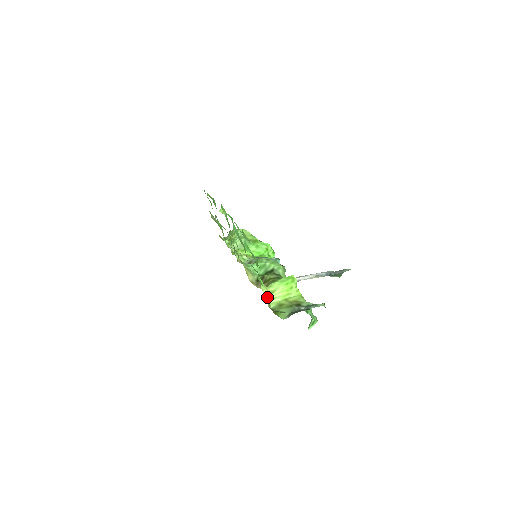
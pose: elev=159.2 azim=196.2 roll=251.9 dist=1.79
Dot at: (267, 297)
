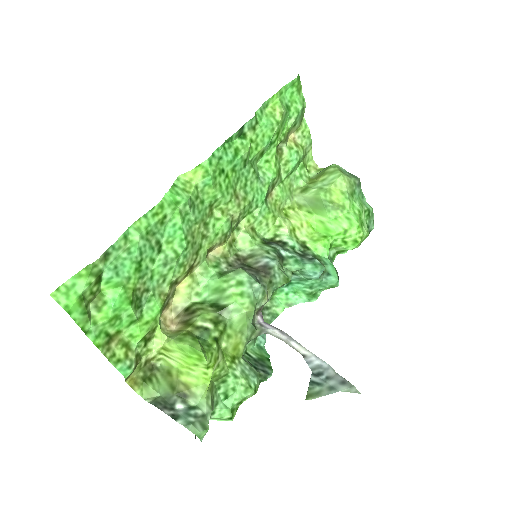
Dot at: (155, 351)
